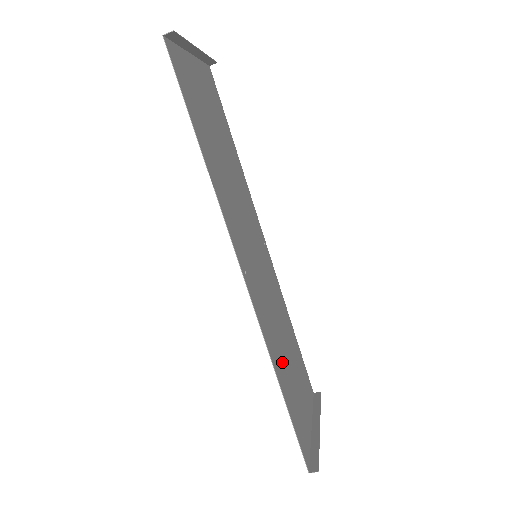
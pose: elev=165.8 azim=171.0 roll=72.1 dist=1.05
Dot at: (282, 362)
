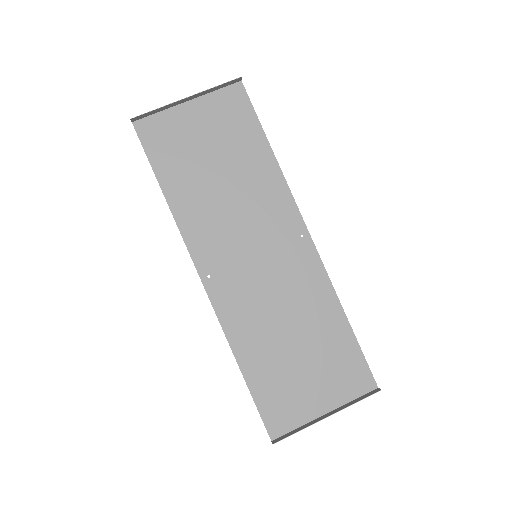
Dot at: (265, 348)
